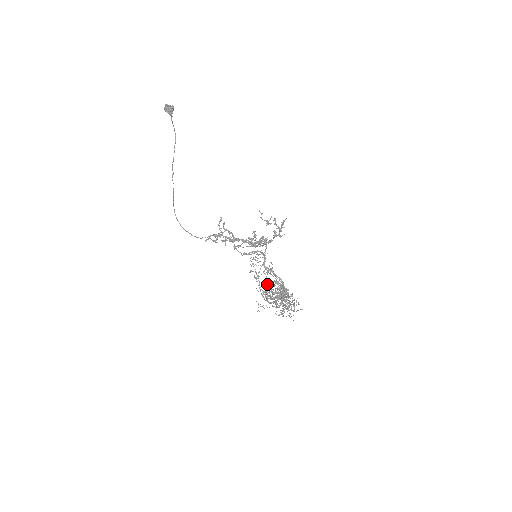
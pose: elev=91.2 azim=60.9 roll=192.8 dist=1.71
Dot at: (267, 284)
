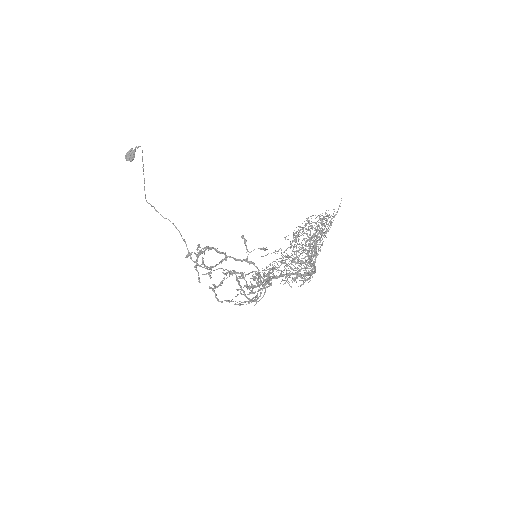
Dot at: occluded
